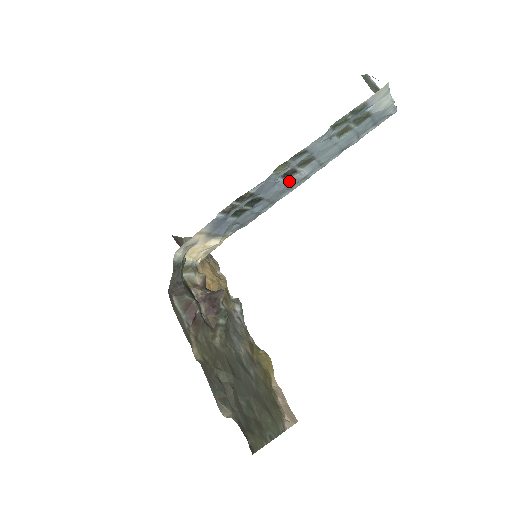
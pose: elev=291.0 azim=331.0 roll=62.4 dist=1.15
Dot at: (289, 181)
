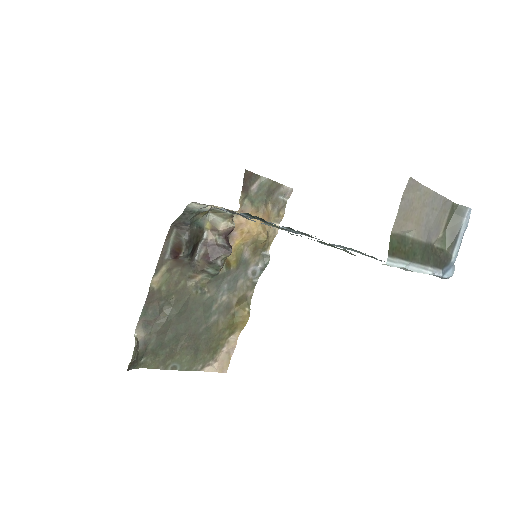
Dot at: (301, 234)
